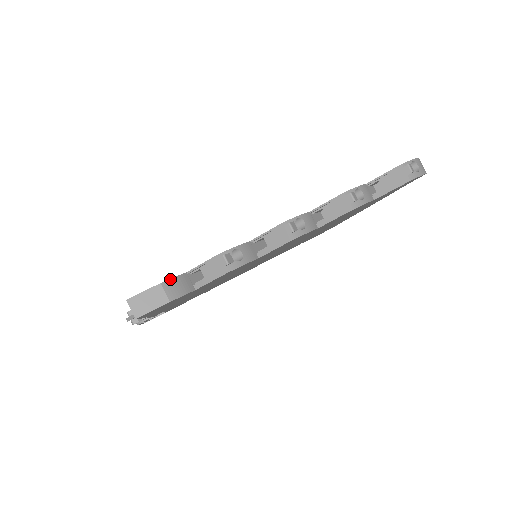
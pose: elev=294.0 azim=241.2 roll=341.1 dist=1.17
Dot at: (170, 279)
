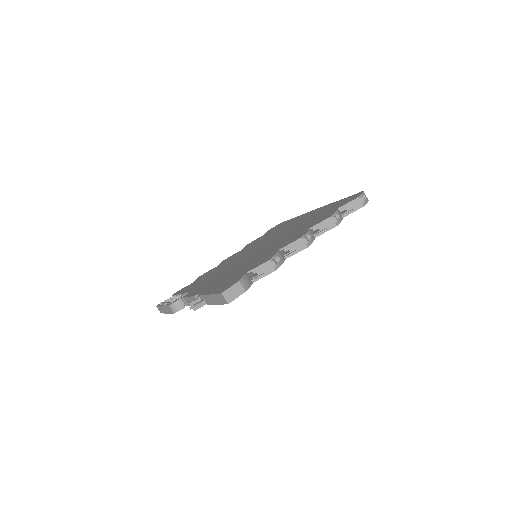
Dot at: (242, 278)
